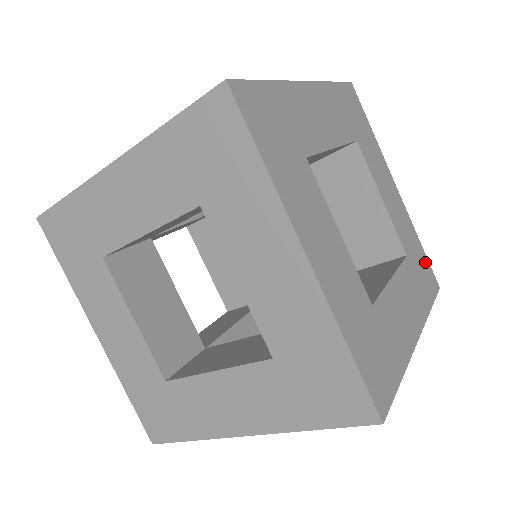
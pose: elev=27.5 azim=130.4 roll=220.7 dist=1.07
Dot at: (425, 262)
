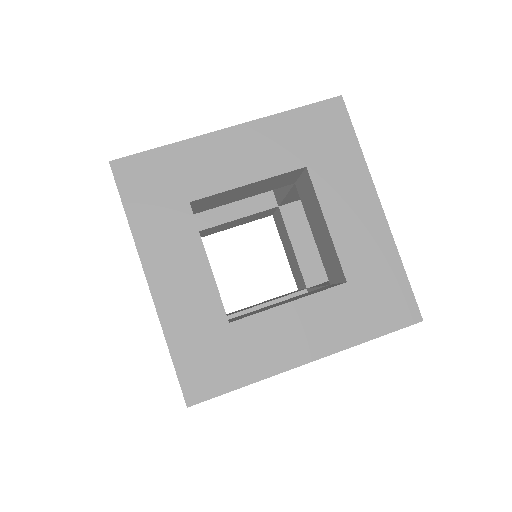
Dot at: (399, 290)
